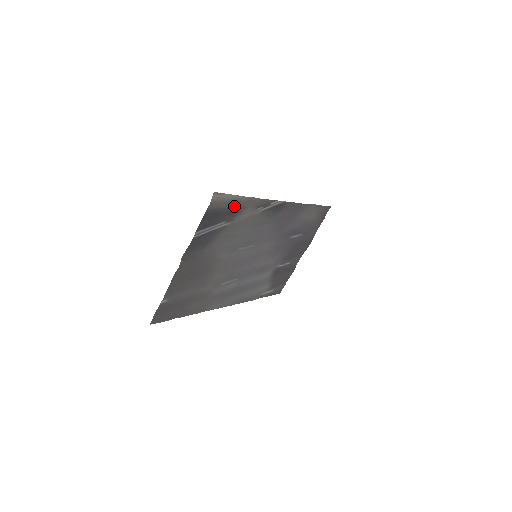
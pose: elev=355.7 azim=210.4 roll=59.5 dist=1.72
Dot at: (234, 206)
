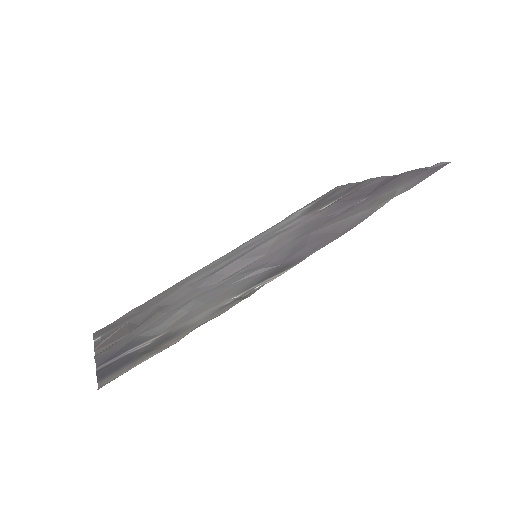
Dot at: (159, 347)
